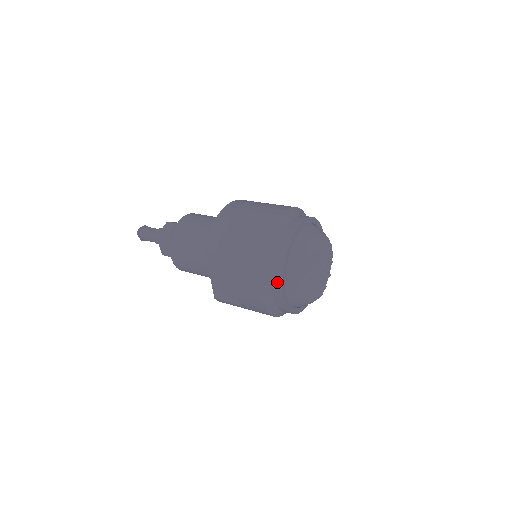
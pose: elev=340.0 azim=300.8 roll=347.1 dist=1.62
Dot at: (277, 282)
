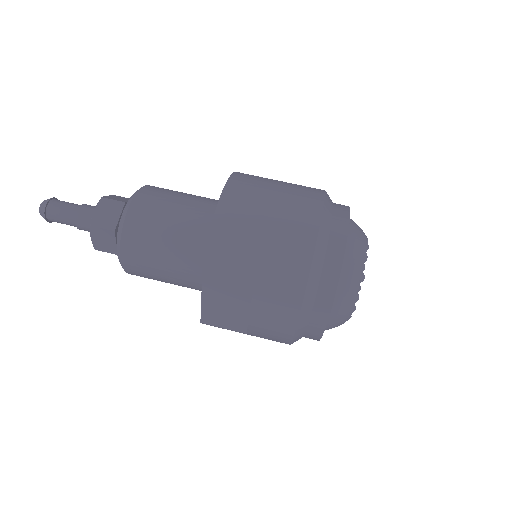
Dot at: (322, 311)
